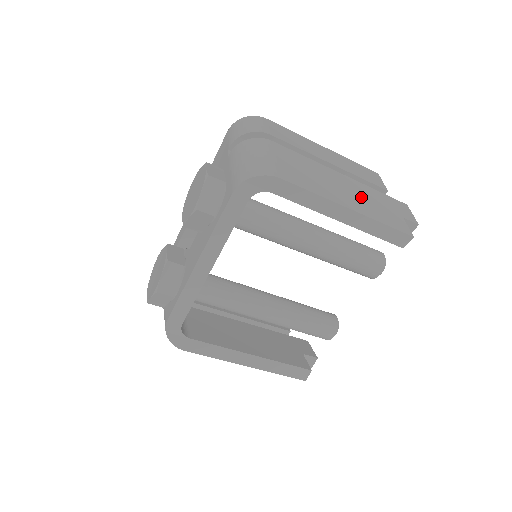
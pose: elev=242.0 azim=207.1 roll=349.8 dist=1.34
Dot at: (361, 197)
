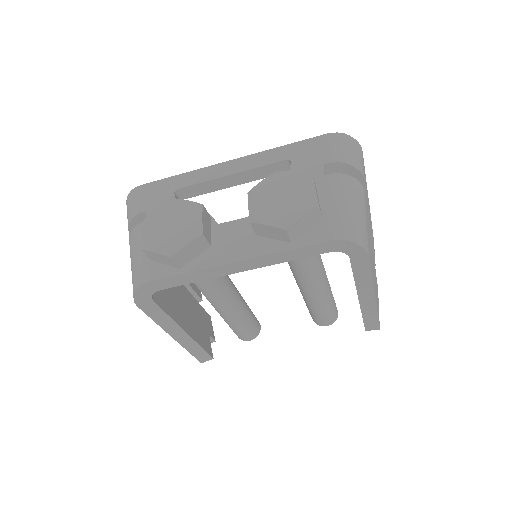
Dot at: occluded
